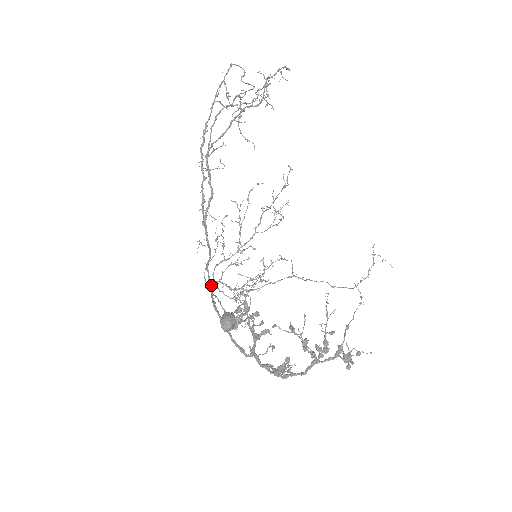
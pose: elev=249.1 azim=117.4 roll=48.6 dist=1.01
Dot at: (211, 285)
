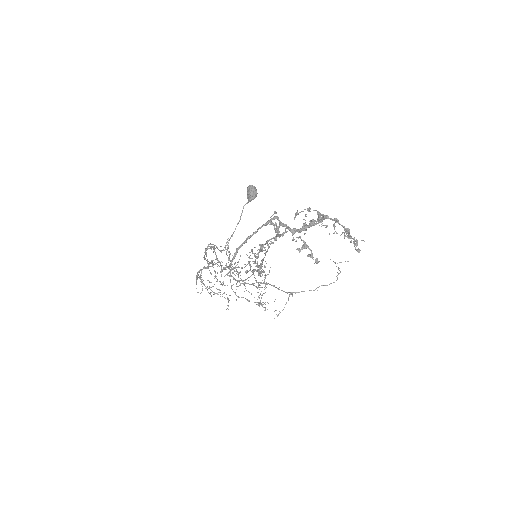
Dot at: (229, 266)
